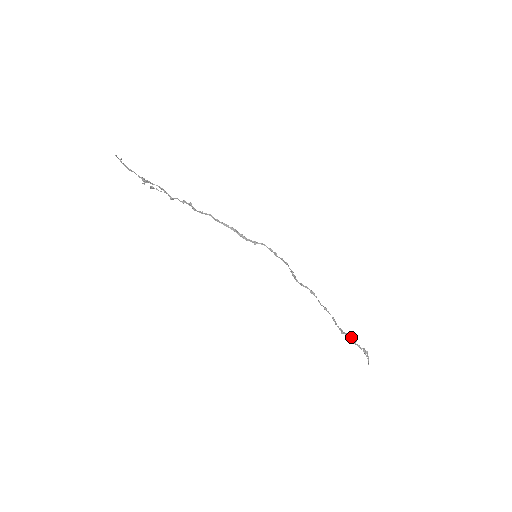
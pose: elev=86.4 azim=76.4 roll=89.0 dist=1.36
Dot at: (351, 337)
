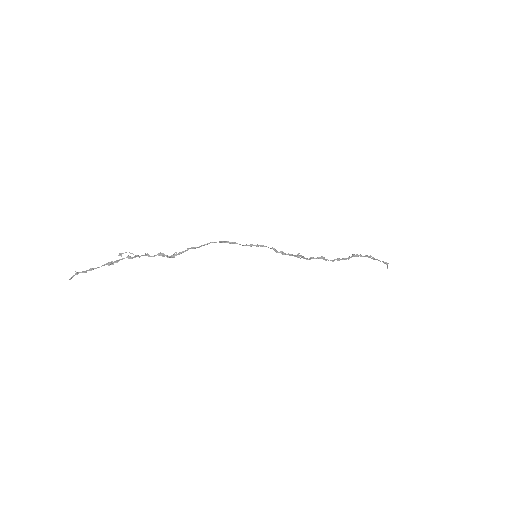
Dot at: occluded
